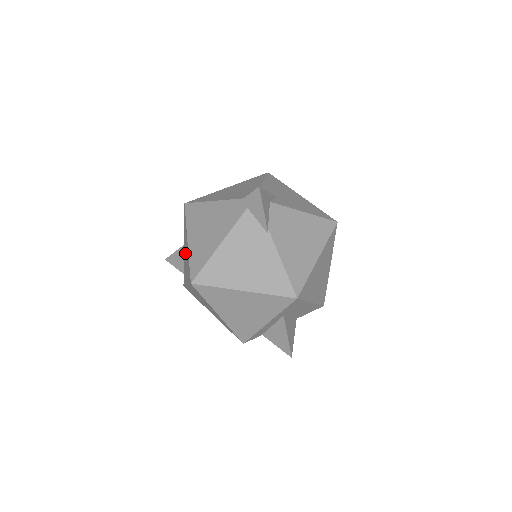
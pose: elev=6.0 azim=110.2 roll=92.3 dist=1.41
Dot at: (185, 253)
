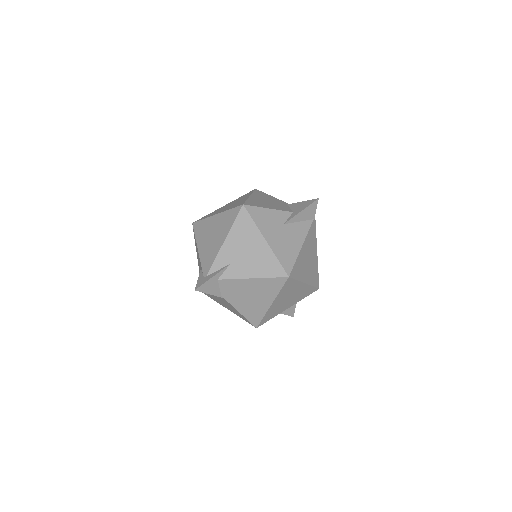
Dot at: occluded
